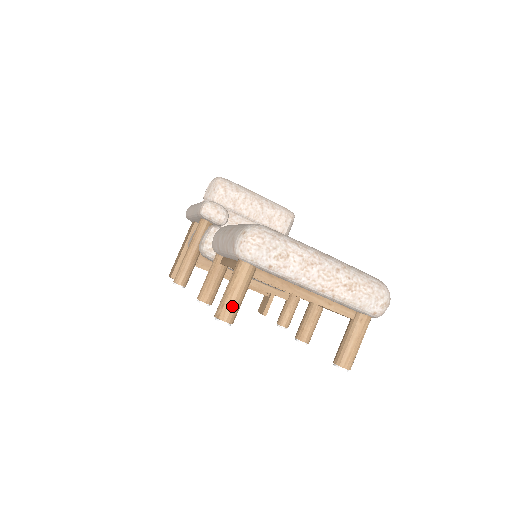
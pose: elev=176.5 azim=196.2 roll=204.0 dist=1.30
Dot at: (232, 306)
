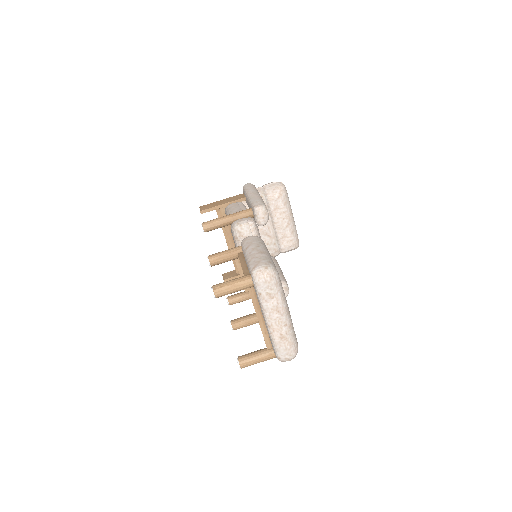
Dot at: (225, 292)
